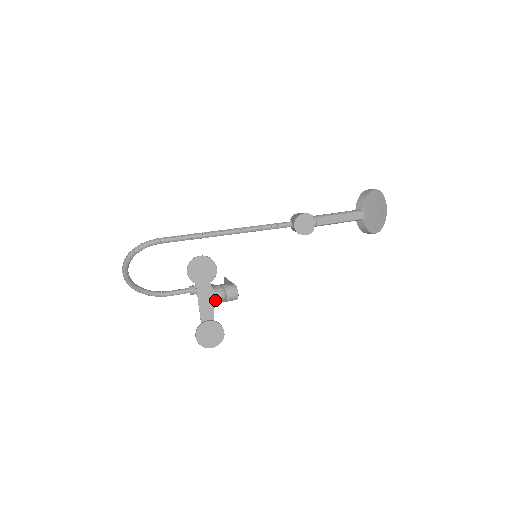
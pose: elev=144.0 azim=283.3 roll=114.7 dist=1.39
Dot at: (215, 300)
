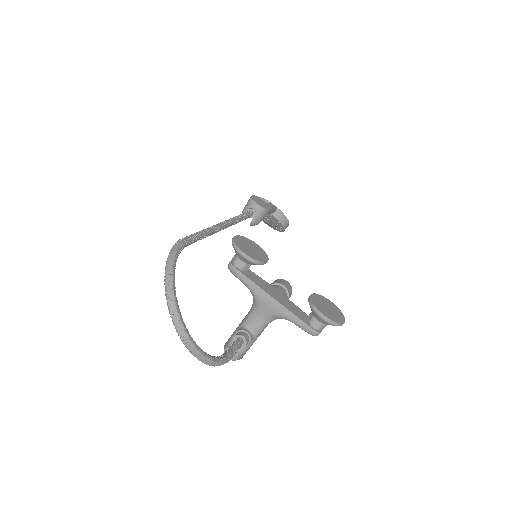
Dot at: (283, 294)
